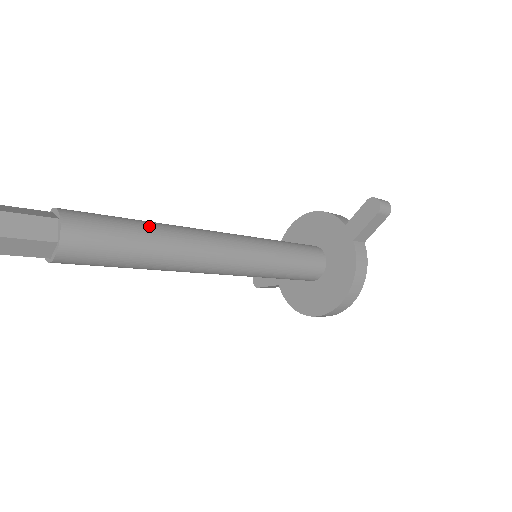
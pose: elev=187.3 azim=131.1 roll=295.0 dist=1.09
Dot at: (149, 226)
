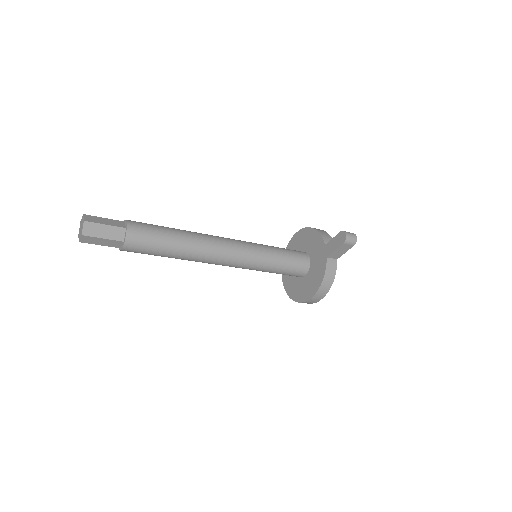
Dot at: (180, 235)
